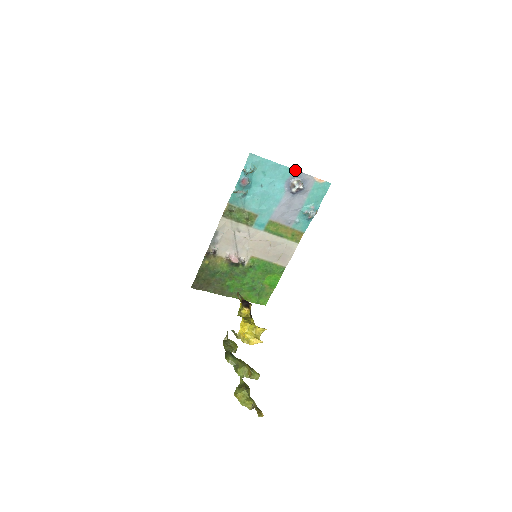
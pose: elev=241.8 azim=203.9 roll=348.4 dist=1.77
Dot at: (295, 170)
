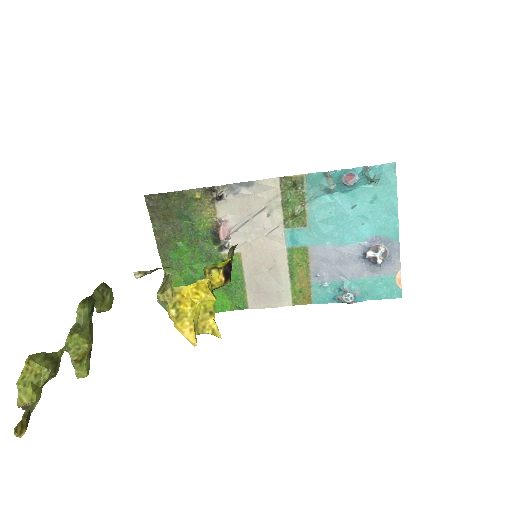
Dot at: (398, 239)
